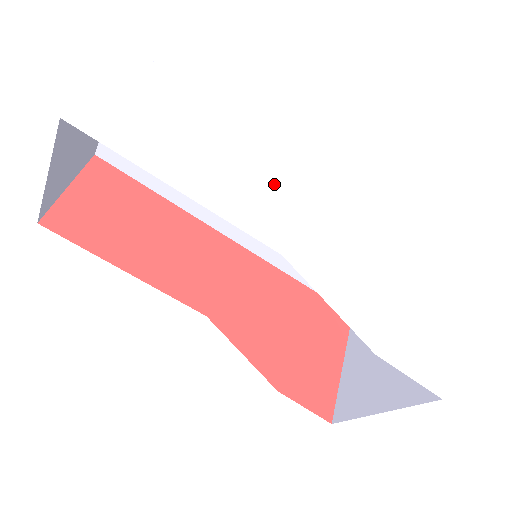
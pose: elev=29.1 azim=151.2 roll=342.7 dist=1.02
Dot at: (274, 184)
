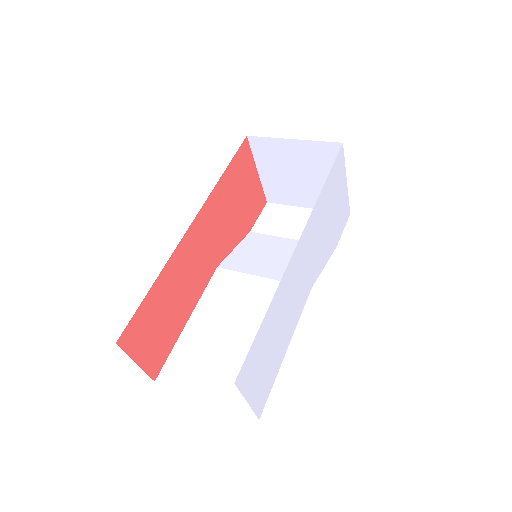
Dot at: (297, 278)
